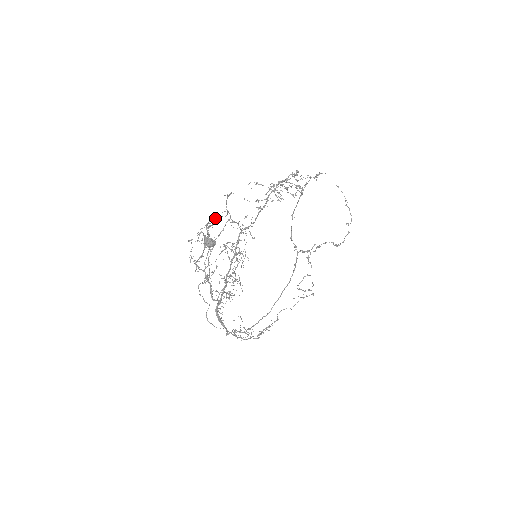
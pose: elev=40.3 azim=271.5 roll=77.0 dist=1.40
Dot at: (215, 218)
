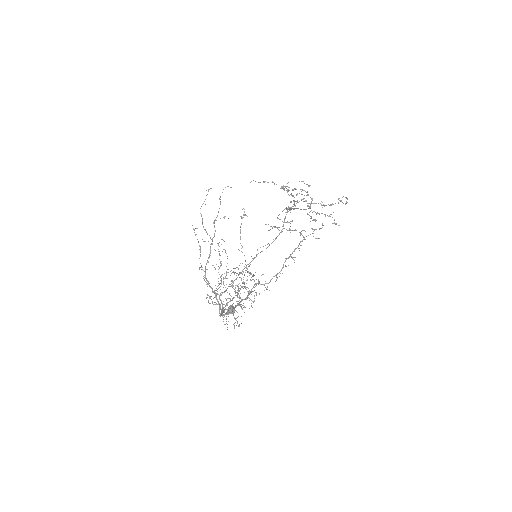
Dot at: occluded
